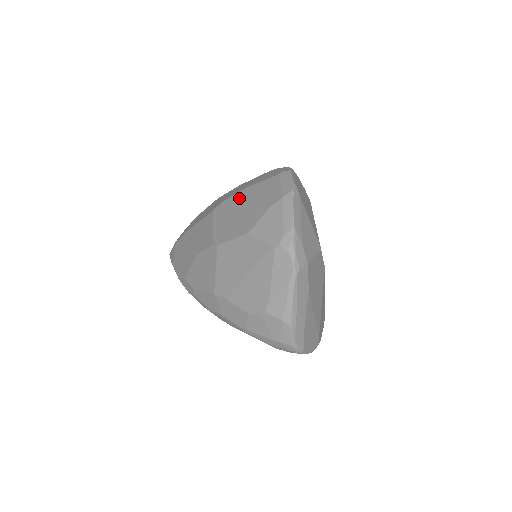
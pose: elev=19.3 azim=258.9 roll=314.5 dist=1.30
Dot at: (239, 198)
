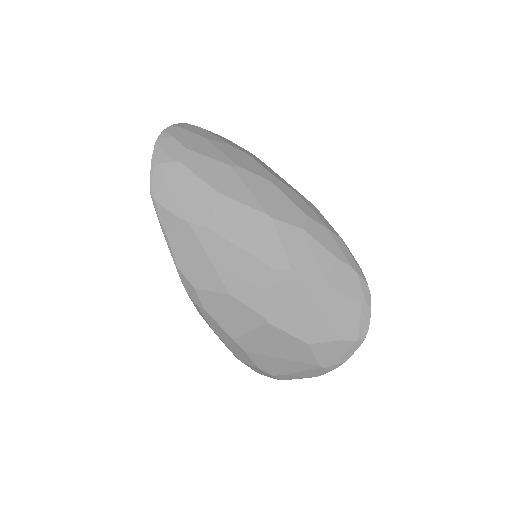
Dot at: (313, 291)
